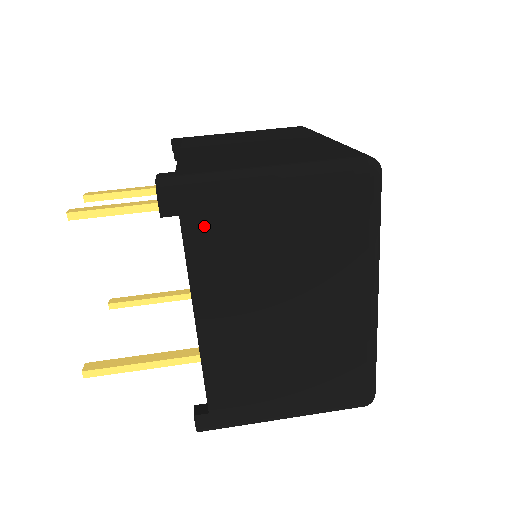
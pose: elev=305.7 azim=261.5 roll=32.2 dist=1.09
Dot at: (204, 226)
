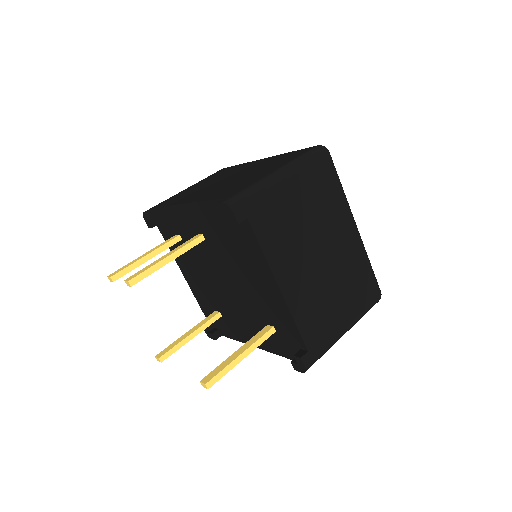
Dot at: (262, 219)
